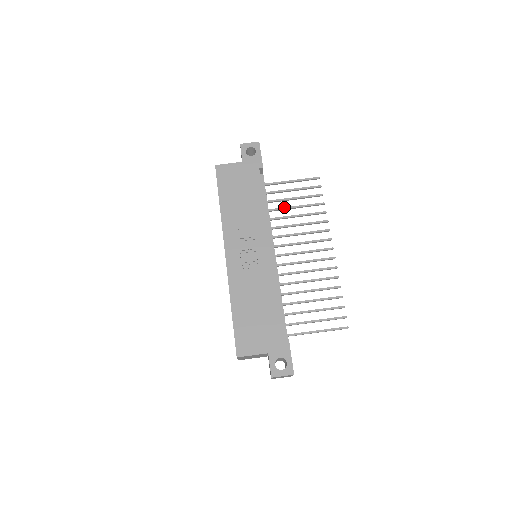
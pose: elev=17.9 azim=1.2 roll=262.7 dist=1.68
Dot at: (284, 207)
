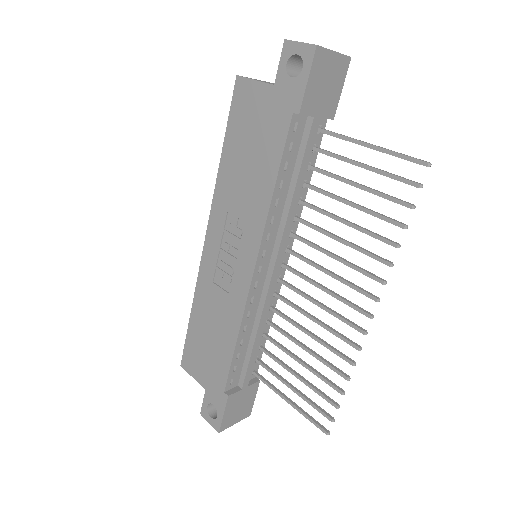
Dot at: (334, 194)
